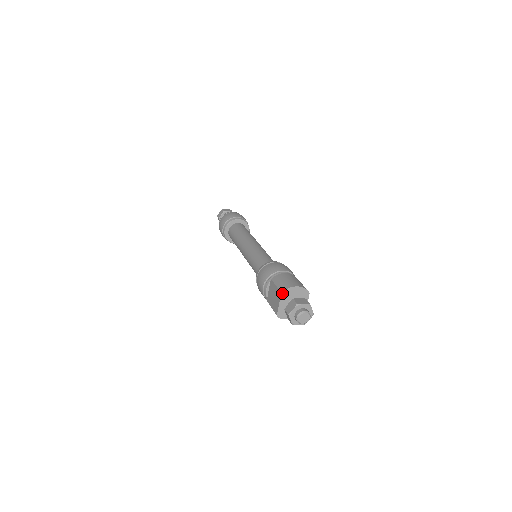
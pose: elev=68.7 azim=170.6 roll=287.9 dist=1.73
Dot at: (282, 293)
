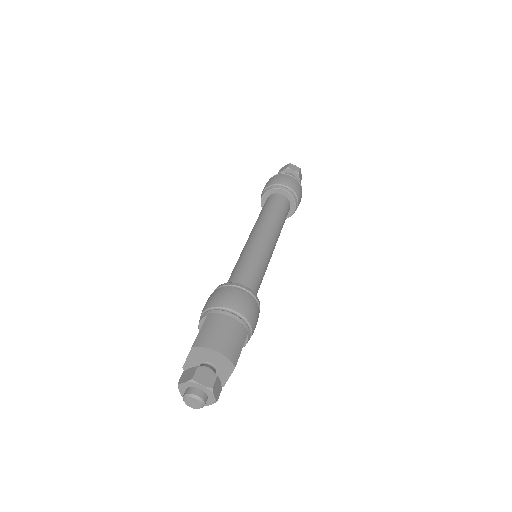
Dot at: (193, 348)
